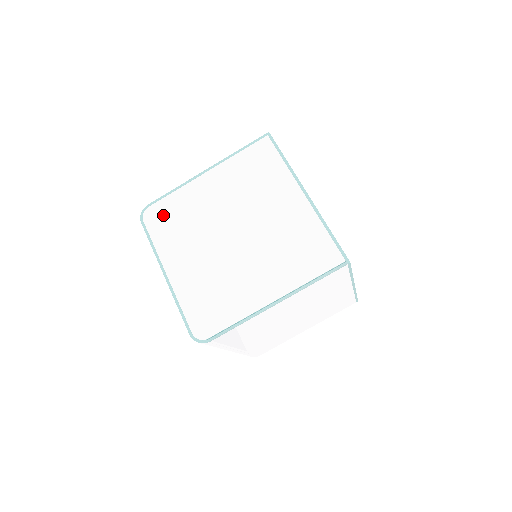
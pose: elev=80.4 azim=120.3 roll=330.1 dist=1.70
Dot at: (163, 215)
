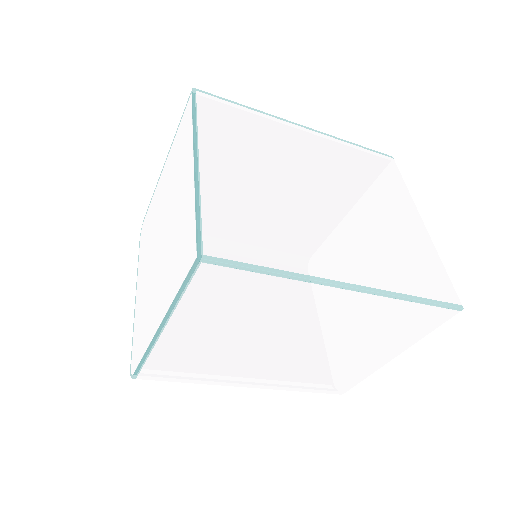
Dot at: (145, 228)
